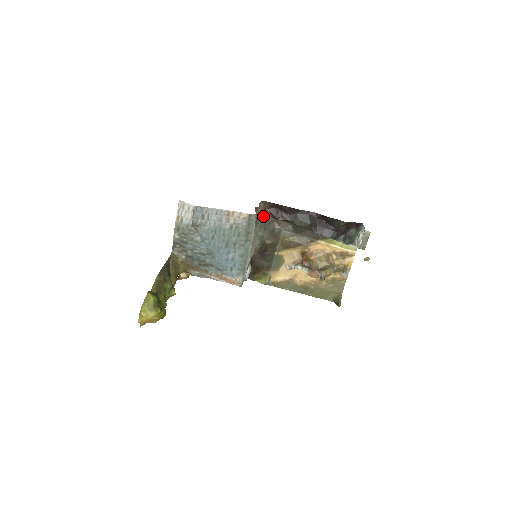
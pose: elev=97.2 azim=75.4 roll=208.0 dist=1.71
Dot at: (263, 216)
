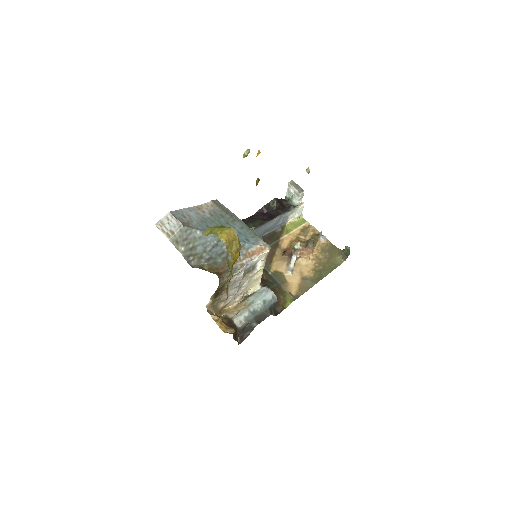
Dot at: occluded
